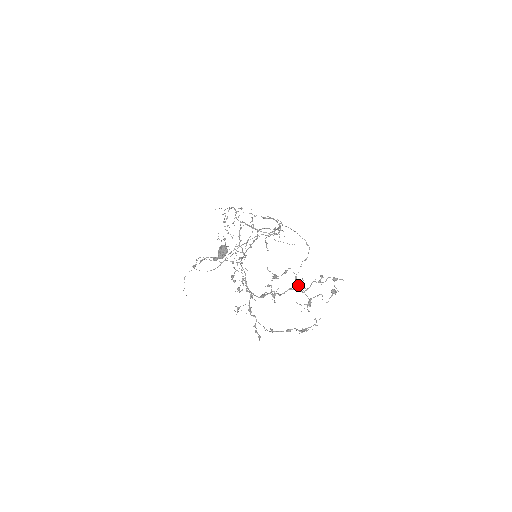
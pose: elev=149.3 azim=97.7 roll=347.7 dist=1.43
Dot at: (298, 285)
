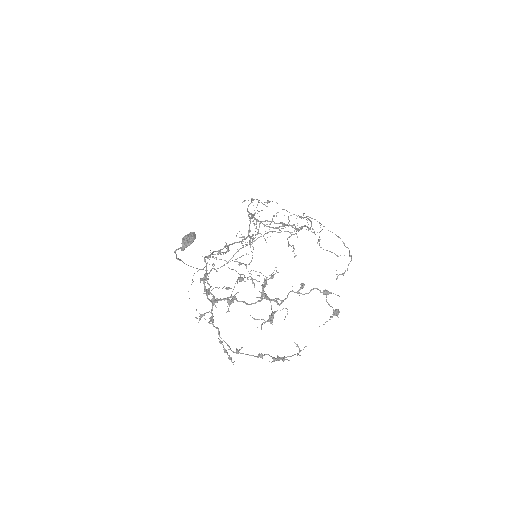
Dot at: (263, 292)
